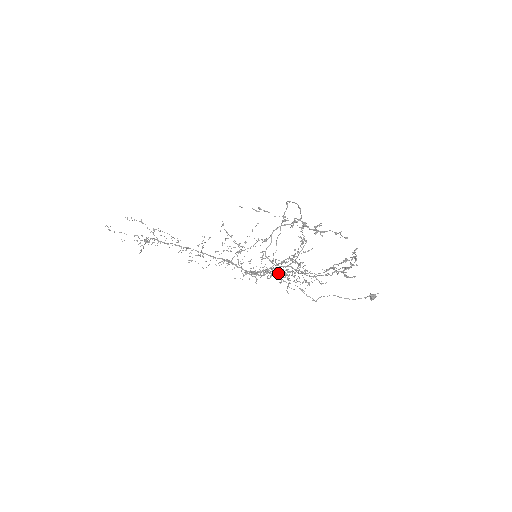
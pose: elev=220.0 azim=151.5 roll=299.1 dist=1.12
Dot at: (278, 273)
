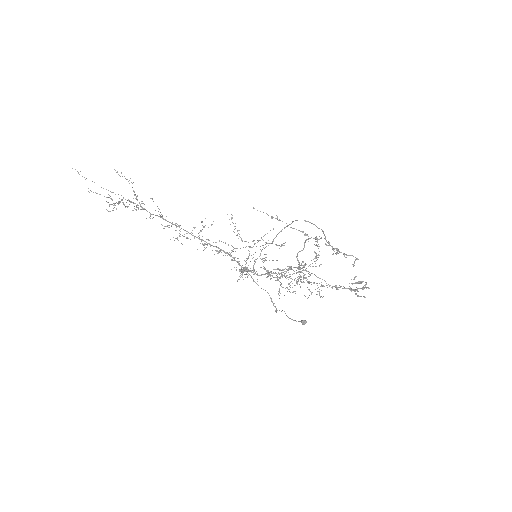
Dot at: (277, 277)
